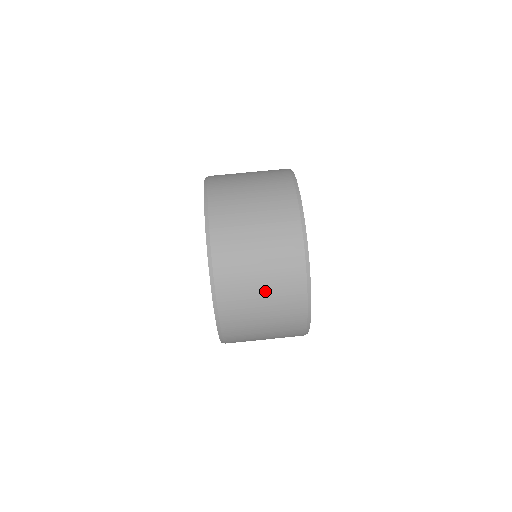
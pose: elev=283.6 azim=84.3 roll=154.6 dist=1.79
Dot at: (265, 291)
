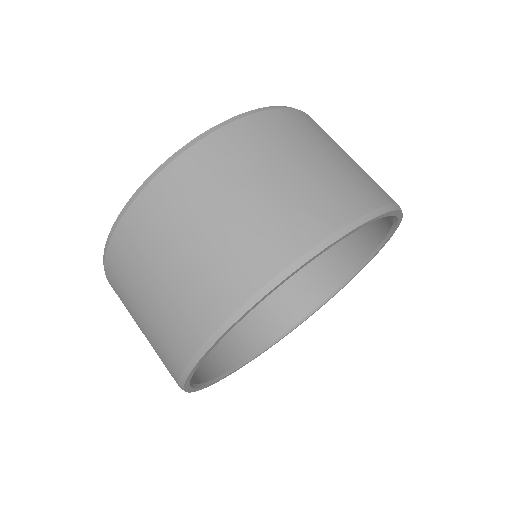
Dot at: (188, 254)
